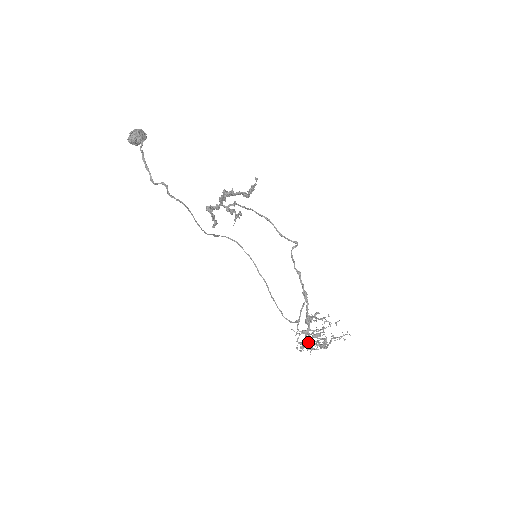
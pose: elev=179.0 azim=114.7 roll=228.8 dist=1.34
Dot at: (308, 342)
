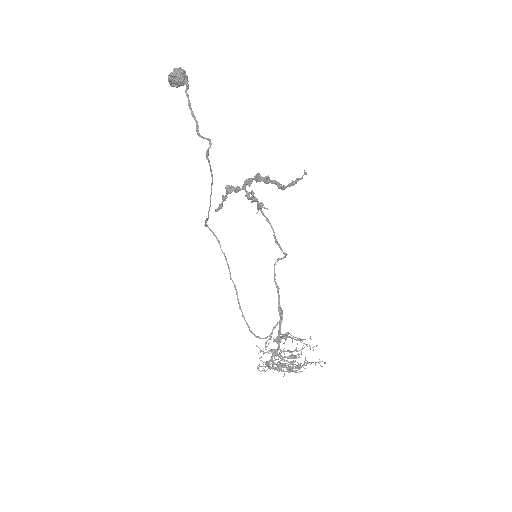
Dot at: occluded
